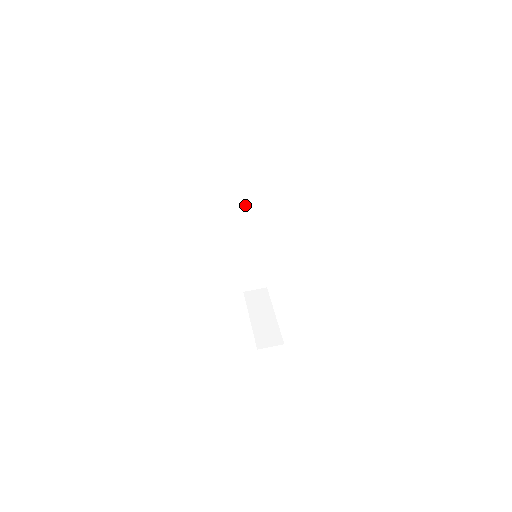
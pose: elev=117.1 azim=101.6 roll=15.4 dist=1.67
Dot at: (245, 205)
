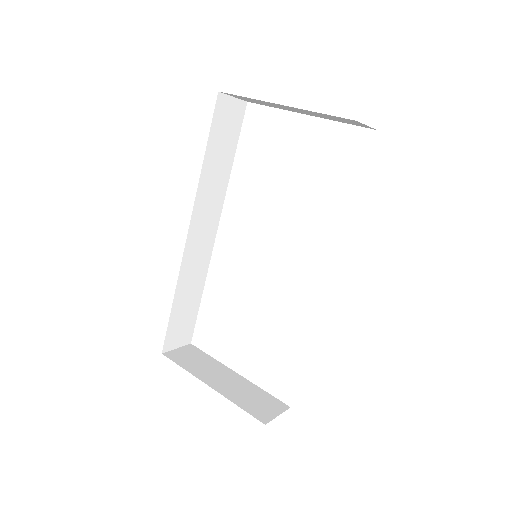
Dot at: (213, 184)
